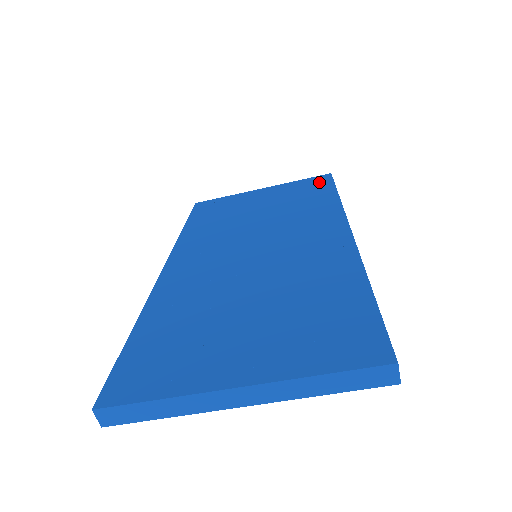
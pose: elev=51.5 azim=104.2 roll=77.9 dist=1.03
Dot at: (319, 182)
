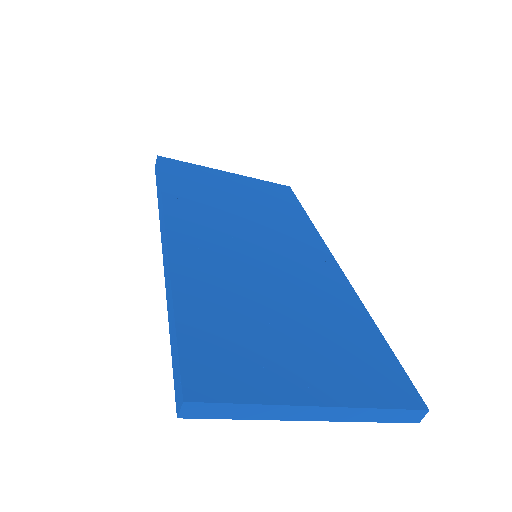
Dot at: (284, 192)
